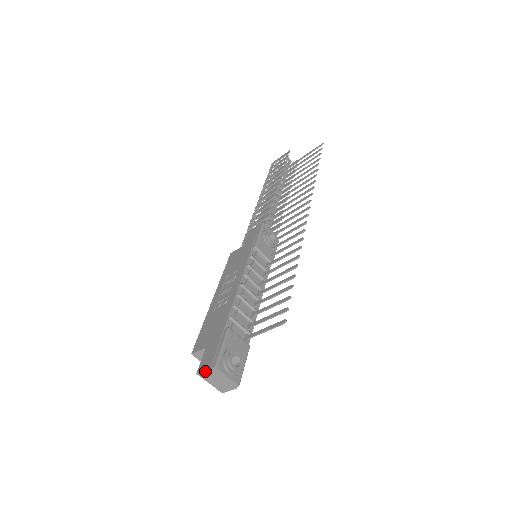
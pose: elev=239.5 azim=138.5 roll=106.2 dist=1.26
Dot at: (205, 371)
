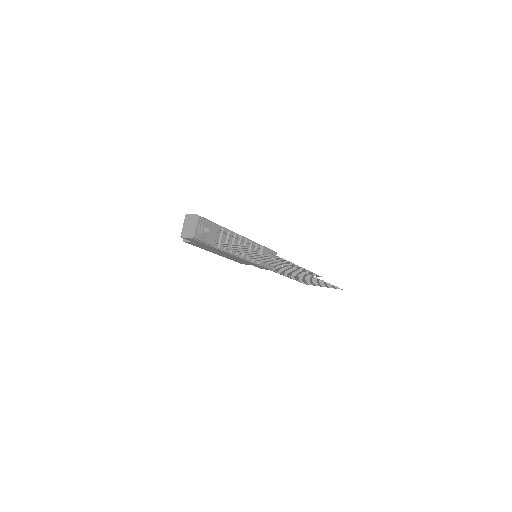
Dot at: (191, 215)
